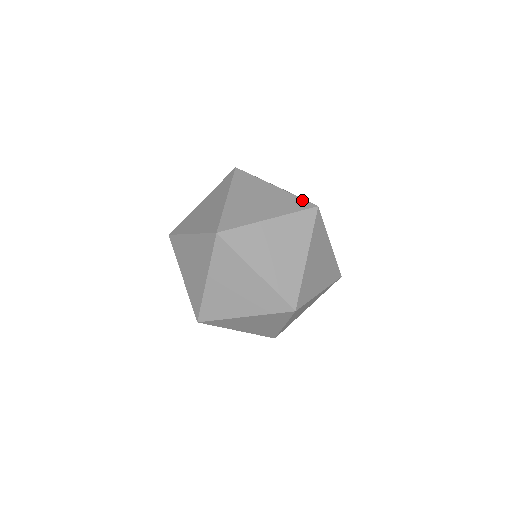
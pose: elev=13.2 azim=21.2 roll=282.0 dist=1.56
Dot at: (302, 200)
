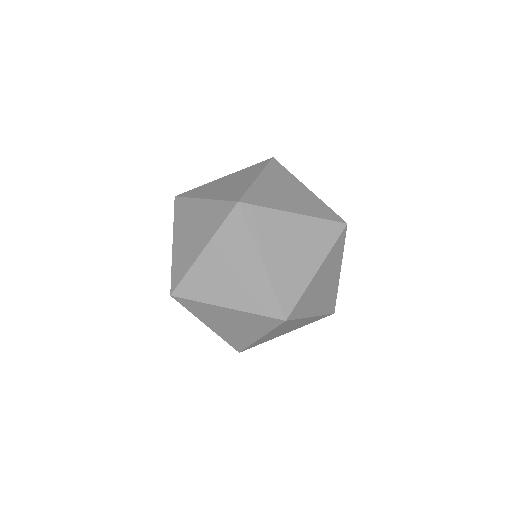
Dot at: (333, 212)
